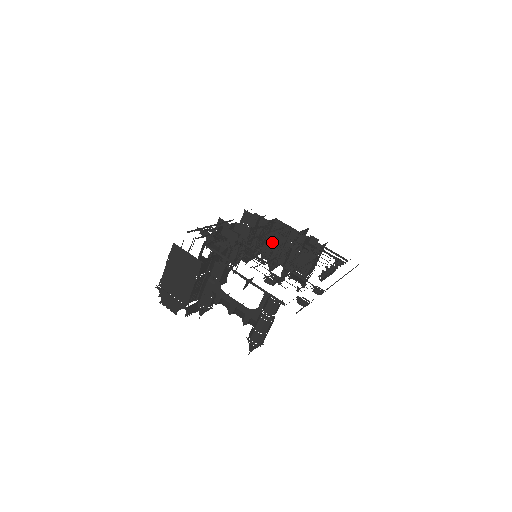
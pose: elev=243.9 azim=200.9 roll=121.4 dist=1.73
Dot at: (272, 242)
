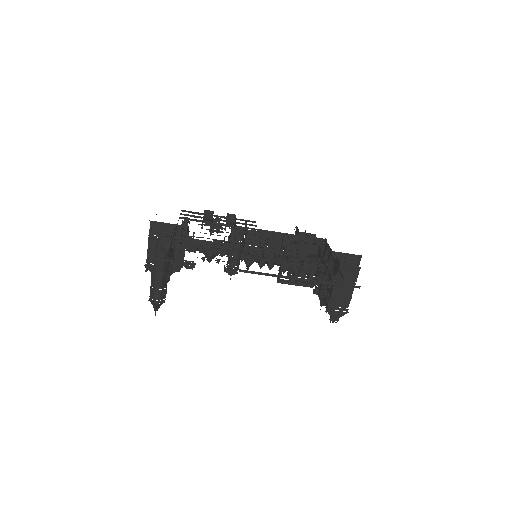
Dot at: occluded
